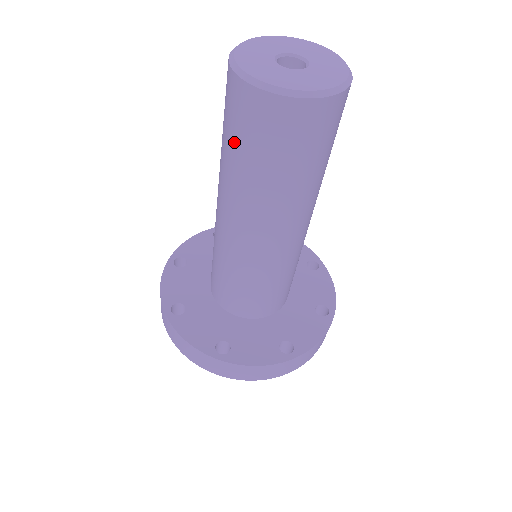
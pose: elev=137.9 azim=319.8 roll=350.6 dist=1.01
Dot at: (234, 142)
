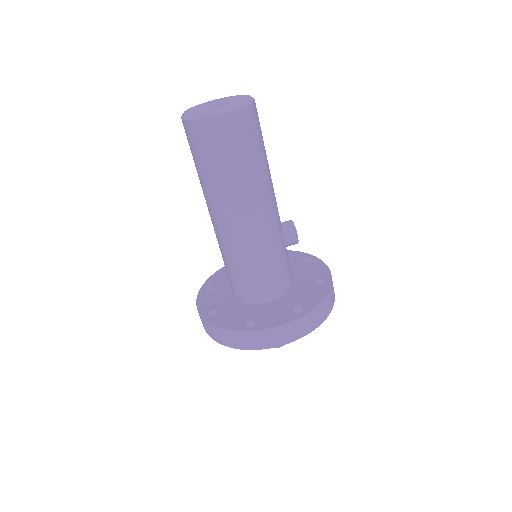
Dot at: occluded
